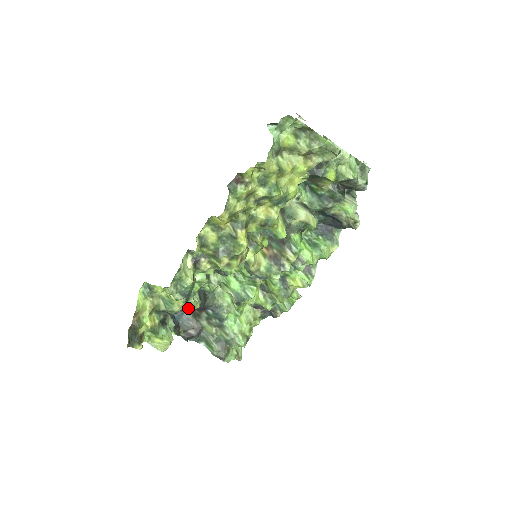
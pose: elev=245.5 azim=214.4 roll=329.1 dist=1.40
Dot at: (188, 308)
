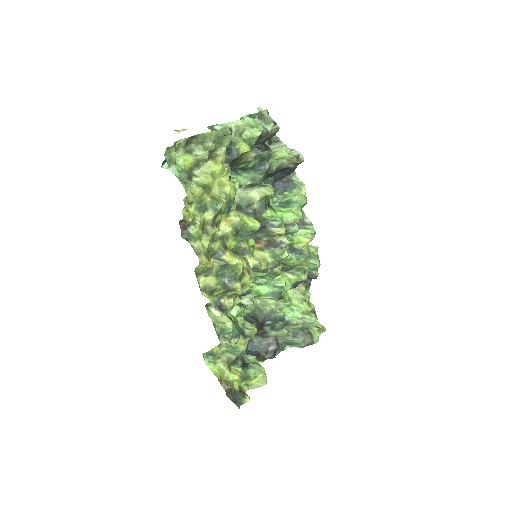
Dot at: (250, 339)
